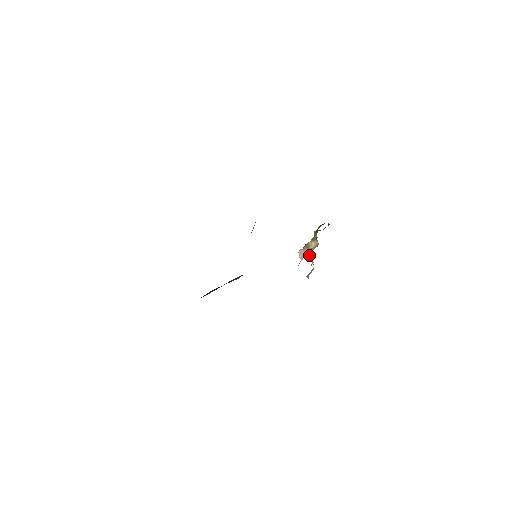
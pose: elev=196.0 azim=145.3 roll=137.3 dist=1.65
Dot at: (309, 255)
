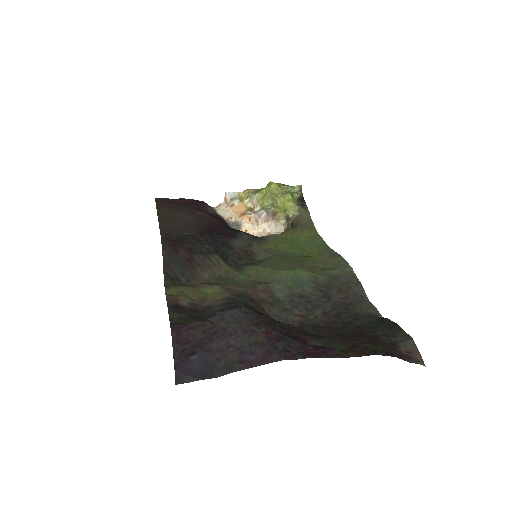
Dot at: (260, 204)
